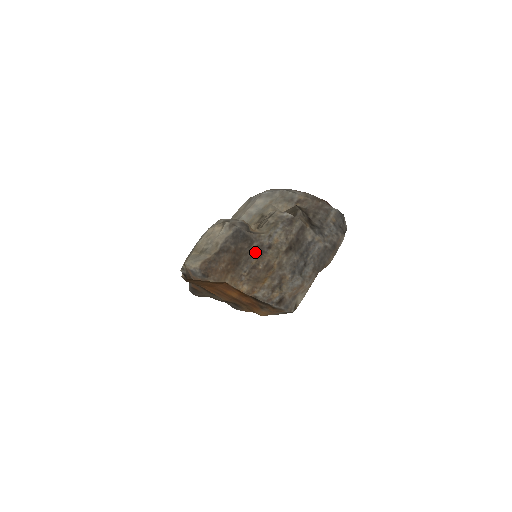
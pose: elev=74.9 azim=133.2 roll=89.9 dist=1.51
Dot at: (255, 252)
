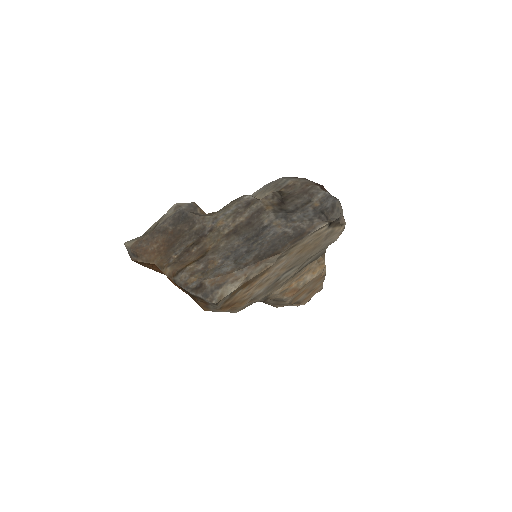
Dot at: (195, 235)
